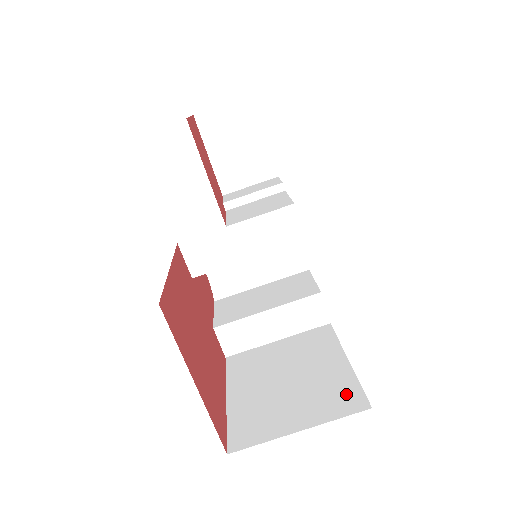
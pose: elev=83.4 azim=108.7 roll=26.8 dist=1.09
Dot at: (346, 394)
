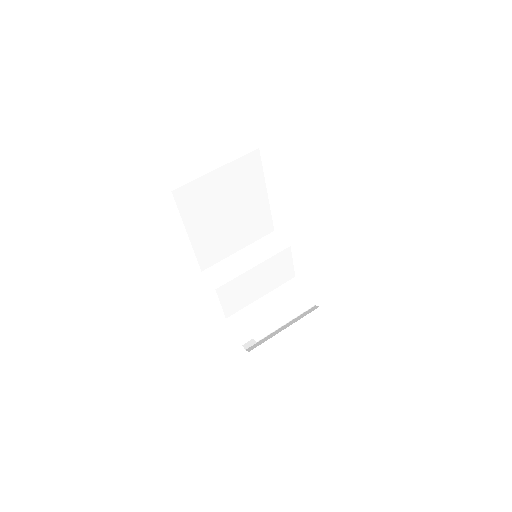
Dot at: occluded
